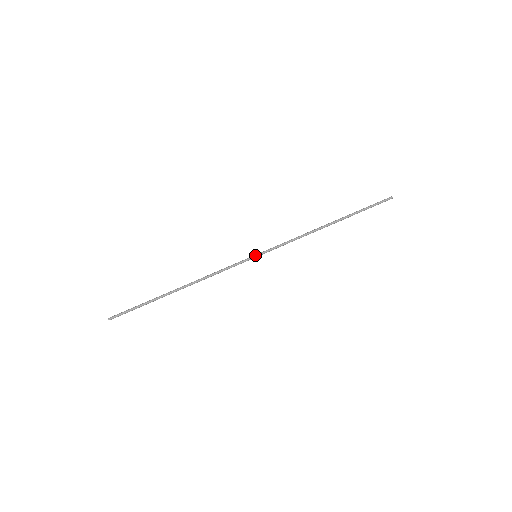
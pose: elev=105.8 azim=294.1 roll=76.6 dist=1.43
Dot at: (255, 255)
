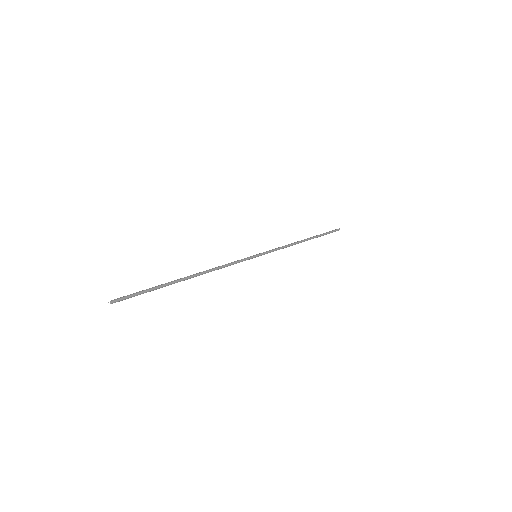
Dot at: (254, 255)
